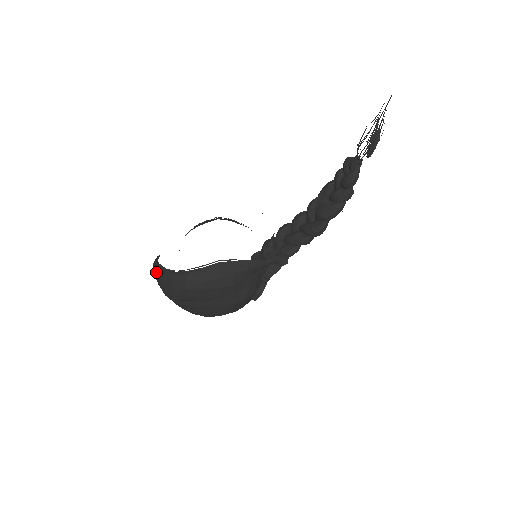
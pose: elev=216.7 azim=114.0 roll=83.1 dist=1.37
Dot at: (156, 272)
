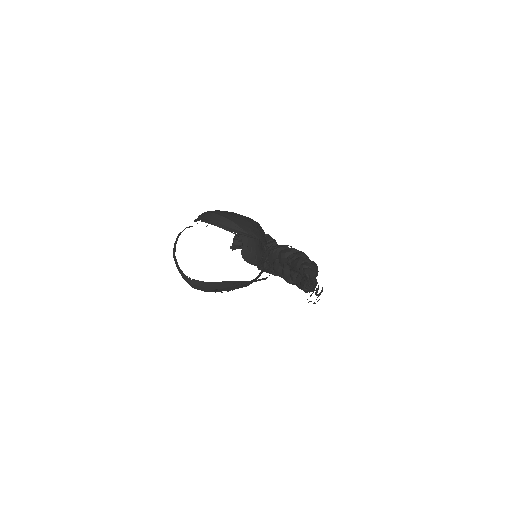
Dot at: (175, 260)
